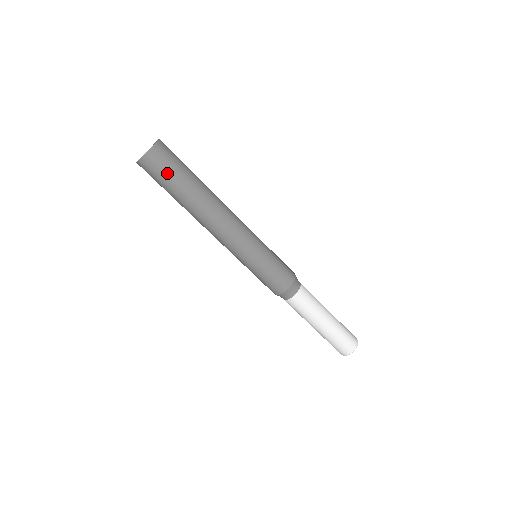
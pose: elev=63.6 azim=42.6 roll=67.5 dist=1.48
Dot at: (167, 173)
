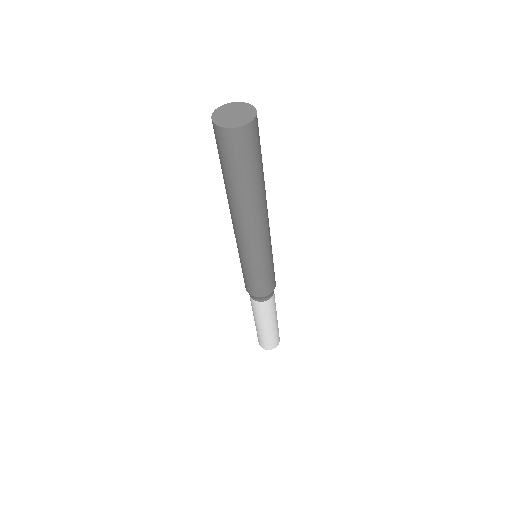
Dot at: (238, 159)
